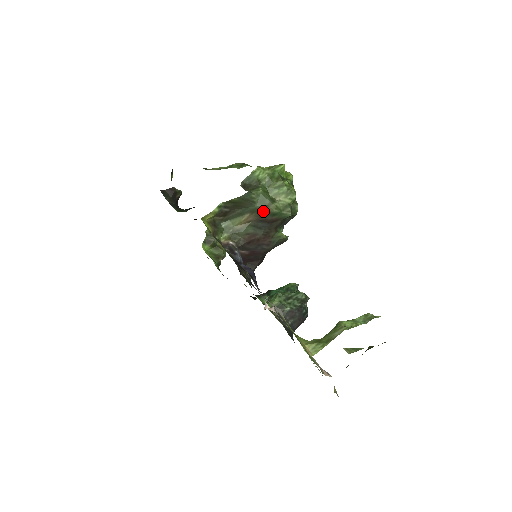
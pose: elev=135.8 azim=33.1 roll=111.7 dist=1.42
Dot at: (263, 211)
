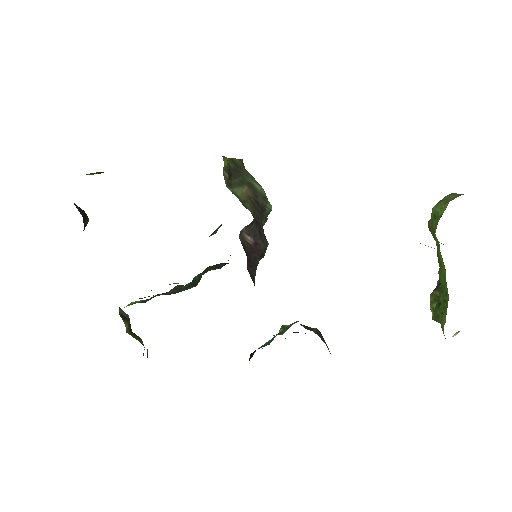
Dot at: (256, 190)
